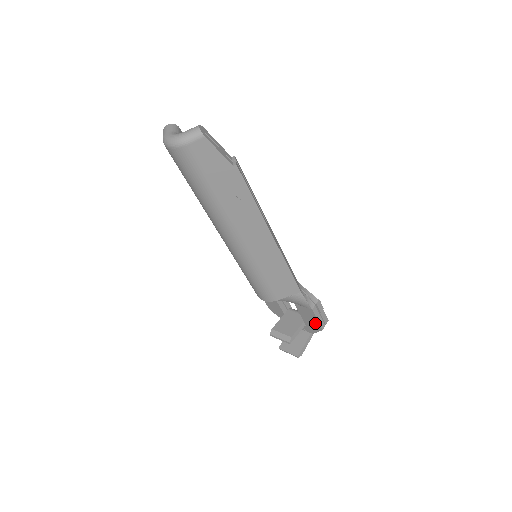
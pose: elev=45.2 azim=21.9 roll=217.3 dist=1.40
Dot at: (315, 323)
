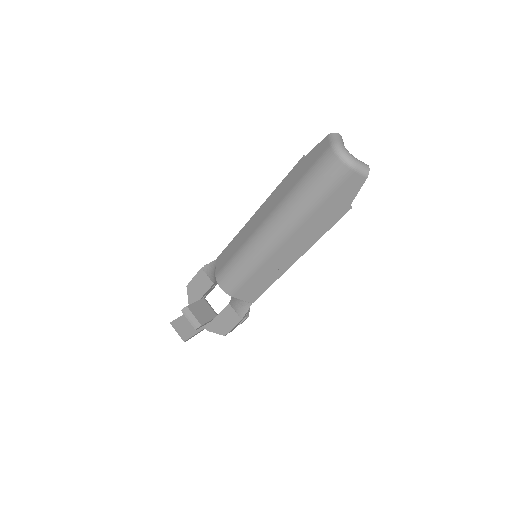
Dot at: (226, 328)
